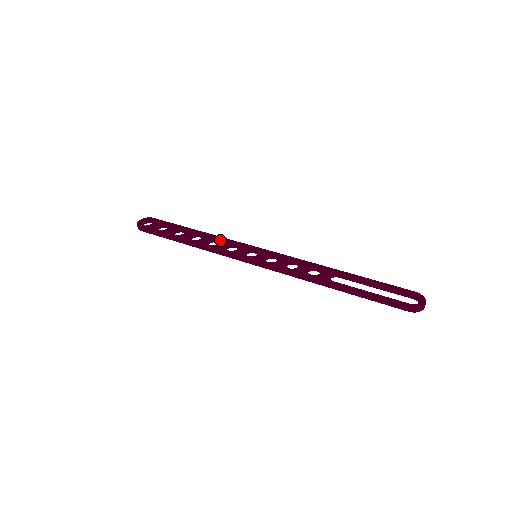
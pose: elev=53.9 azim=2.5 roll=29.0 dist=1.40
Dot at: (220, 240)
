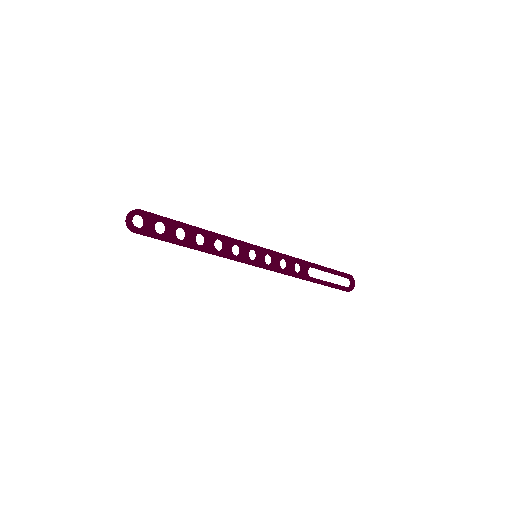
Dot at: (224, 241)
